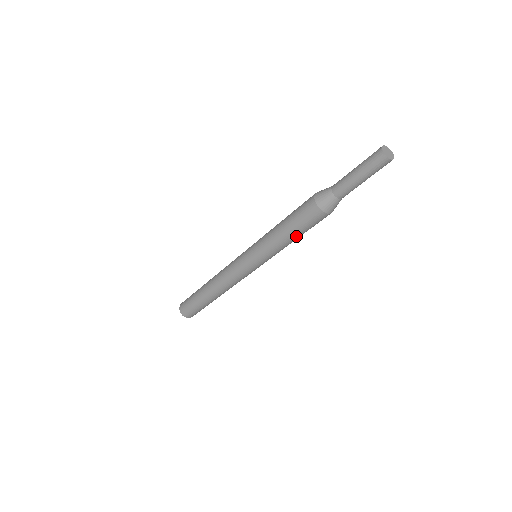
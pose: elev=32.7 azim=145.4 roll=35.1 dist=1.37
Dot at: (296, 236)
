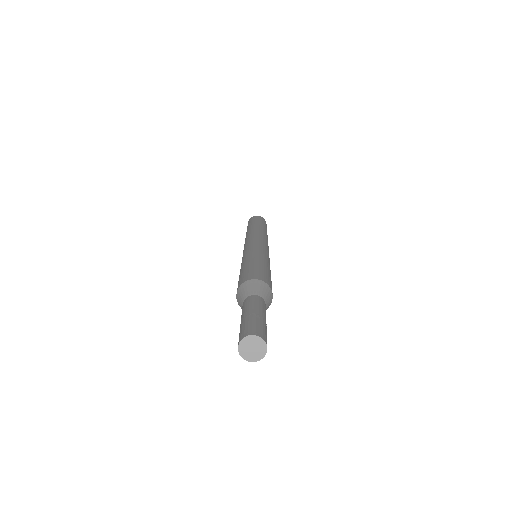
Dot at: occluded
